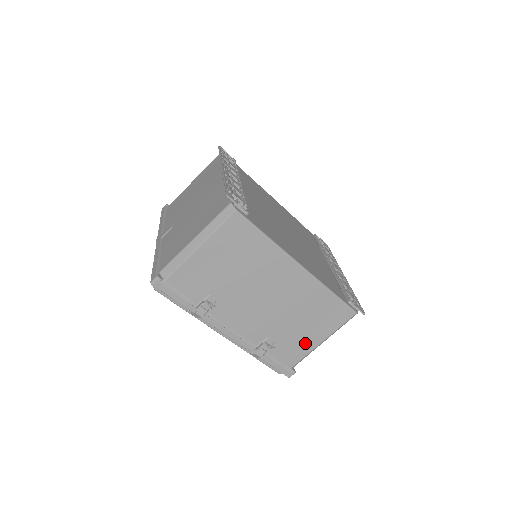
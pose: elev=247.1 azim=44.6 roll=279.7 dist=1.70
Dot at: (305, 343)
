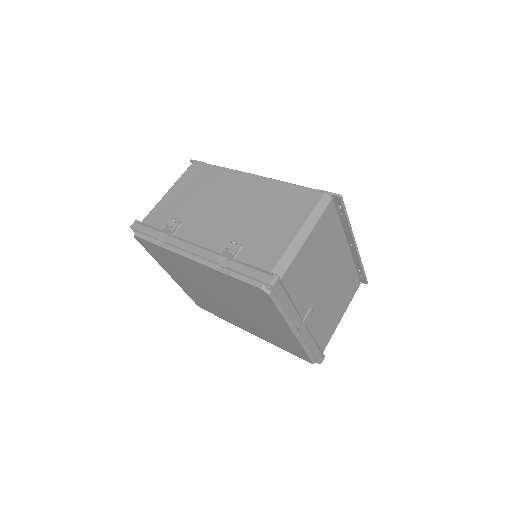
Dot at: (279, 238)
